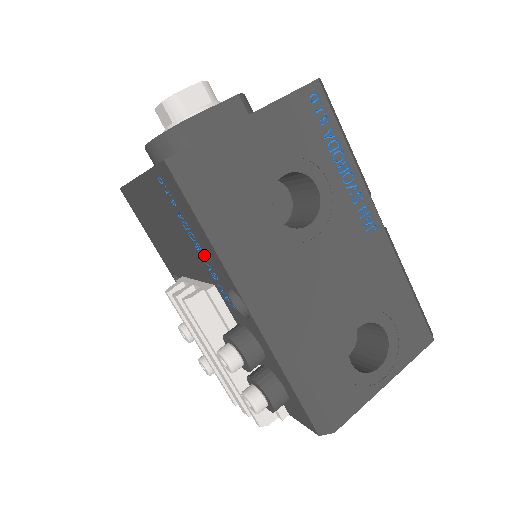
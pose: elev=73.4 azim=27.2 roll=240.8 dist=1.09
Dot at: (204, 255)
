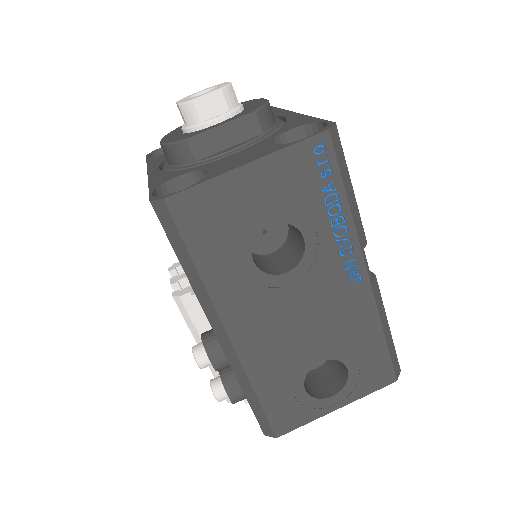
Dot at: occluded
